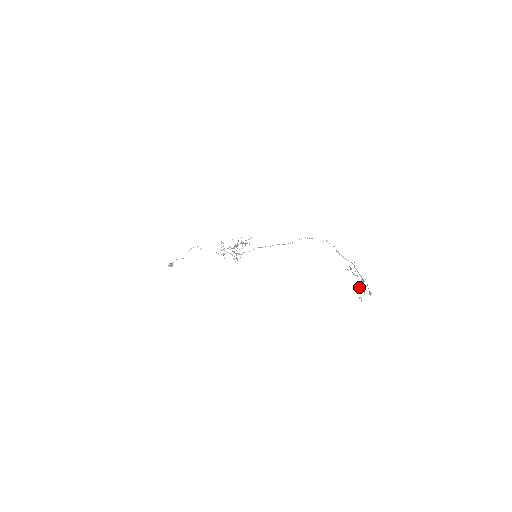
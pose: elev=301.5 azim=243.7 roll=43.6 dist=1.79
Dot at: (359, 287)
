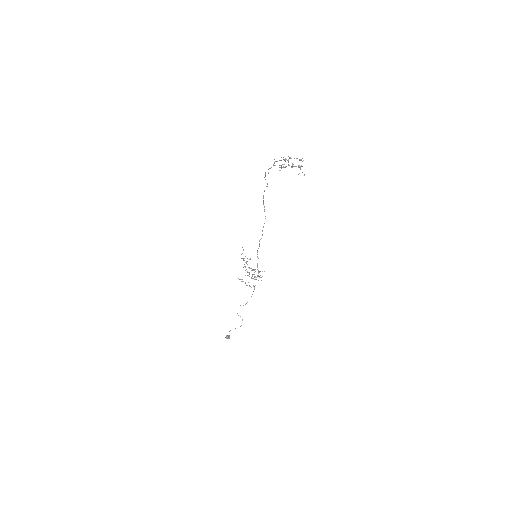
Dot at: occluded
